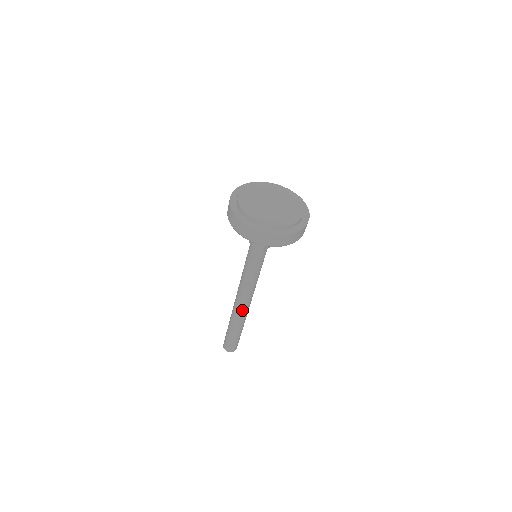
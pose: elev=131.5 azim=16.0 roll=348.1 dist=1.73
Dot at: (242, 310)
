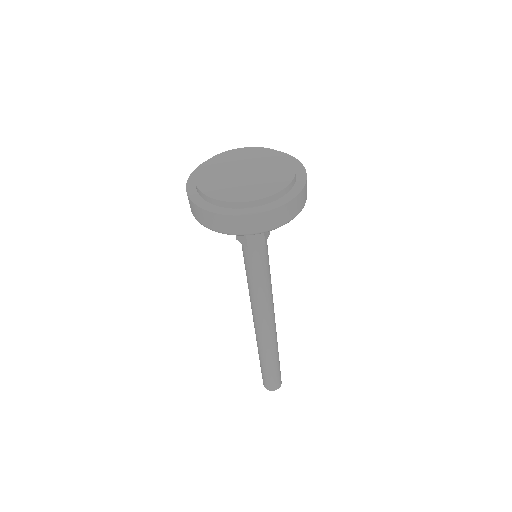
Dot at: (270, 333)
